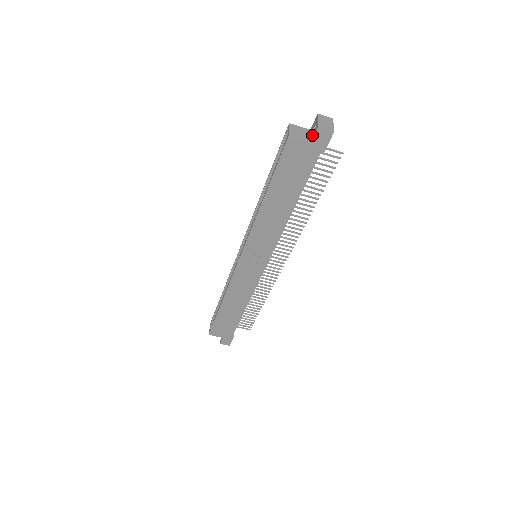
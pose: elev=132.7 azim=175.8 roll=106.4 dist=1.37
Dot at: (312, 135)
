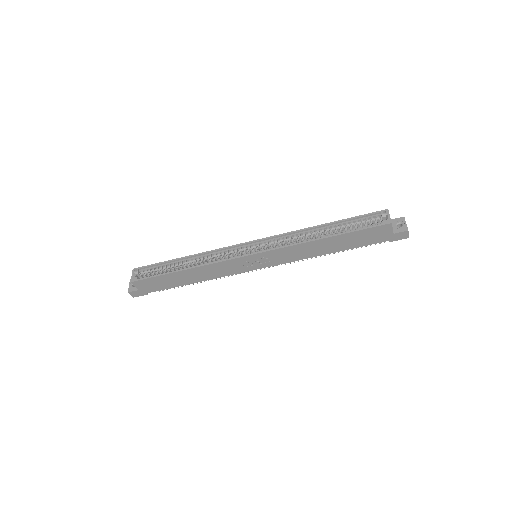
Dot at: (396, 229)
